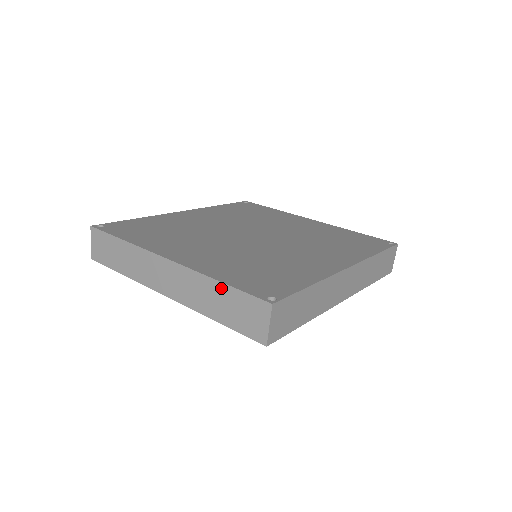
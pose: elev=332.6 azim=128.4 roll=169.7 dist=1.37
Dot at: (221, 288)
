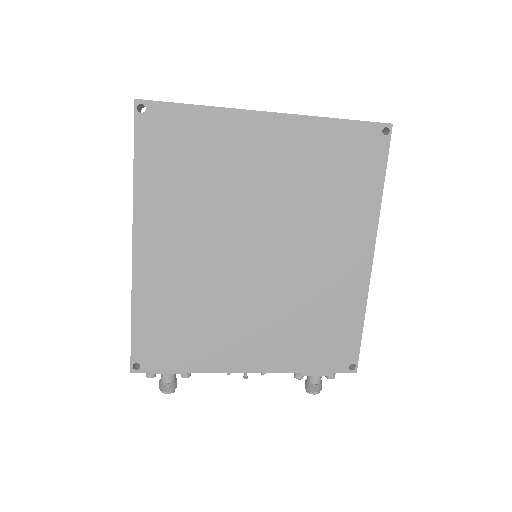
Dot at: occluded
